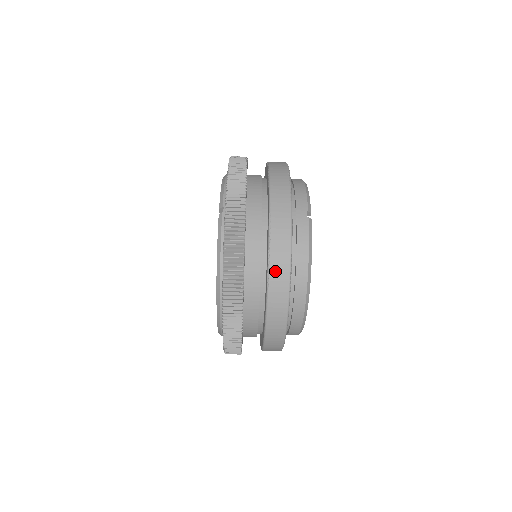
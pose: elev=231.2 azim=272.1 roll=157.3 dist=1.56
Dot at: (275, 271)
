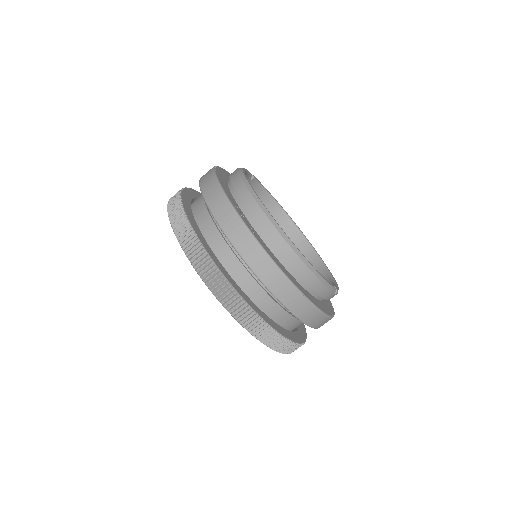
Dot at: occluded
